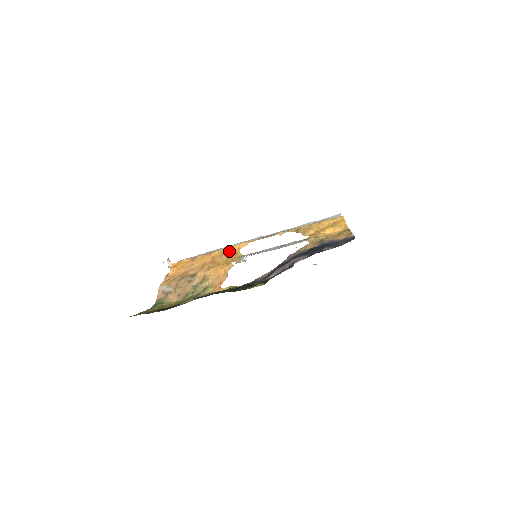
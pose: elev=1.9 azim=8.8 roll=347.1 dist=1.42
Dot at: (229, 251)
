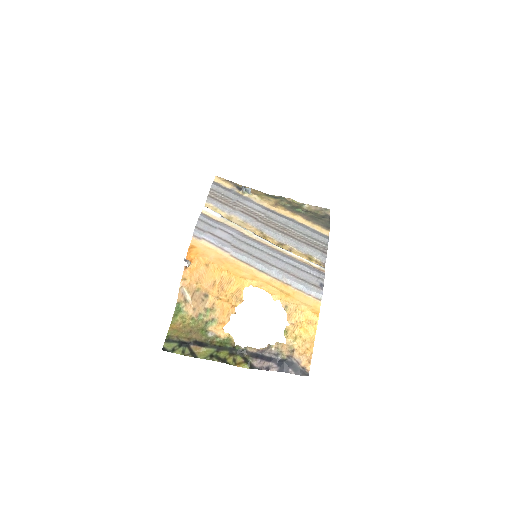
Dot at: (235, 282)
